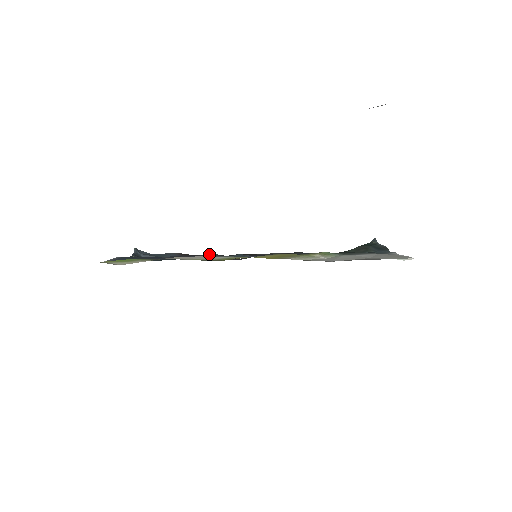
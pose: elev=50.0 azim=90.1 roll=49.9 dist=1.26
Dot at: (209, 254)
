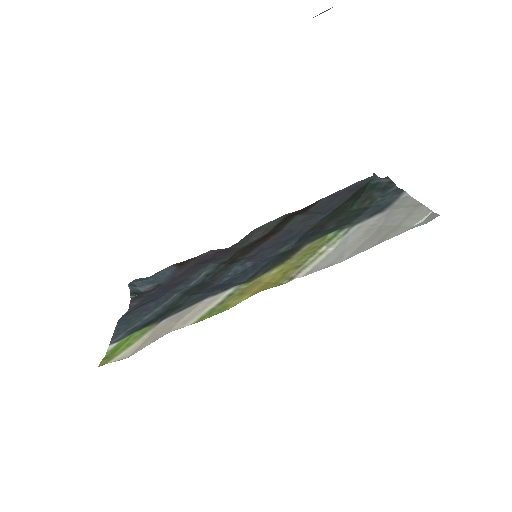
Dot at: (206, 266)
